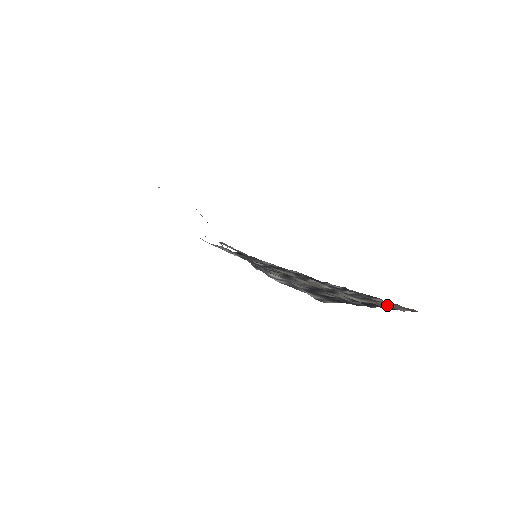
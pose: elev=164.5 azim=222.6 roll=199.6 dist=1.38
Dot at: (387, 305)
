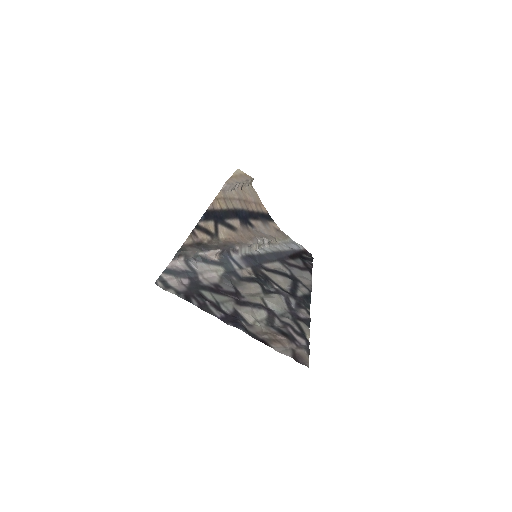
Dot at: (284, 342)
